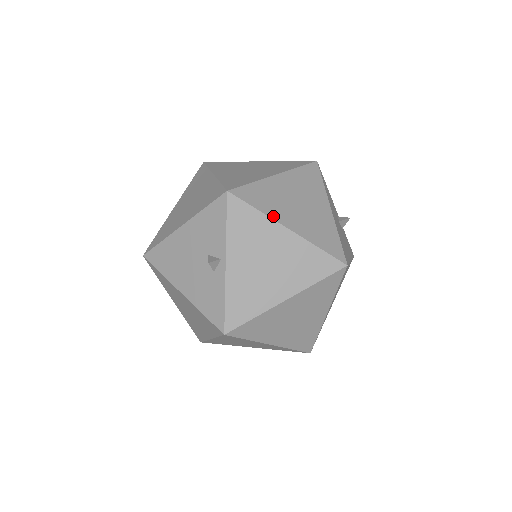
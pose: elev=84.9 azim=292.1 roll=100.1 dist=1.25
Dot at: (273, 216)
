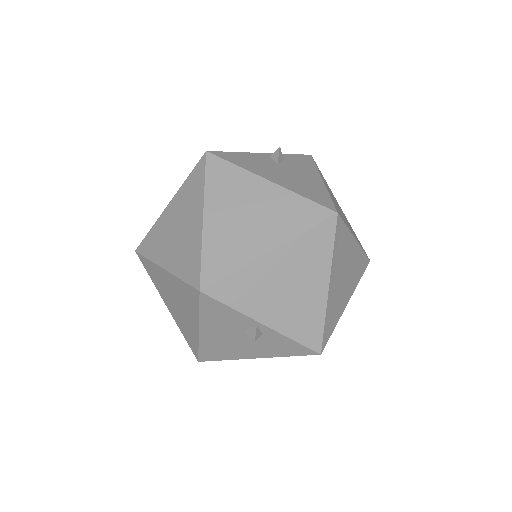
Dot at: (249, 259)
